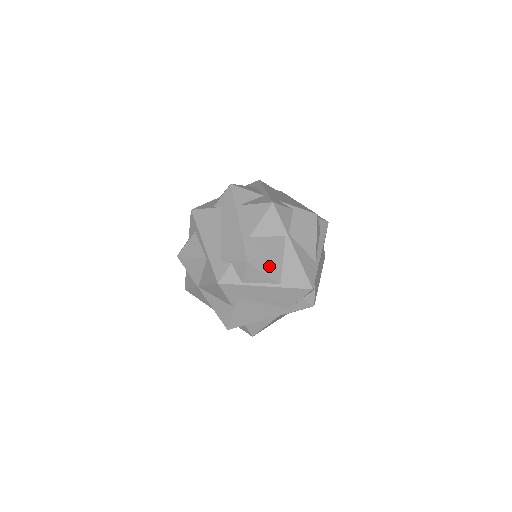
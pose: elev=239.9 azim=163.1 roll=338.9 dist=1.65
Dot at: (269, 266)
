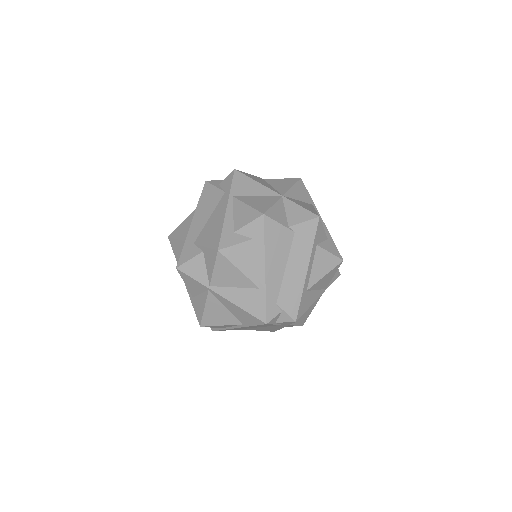
Dot at: (219, 319)
